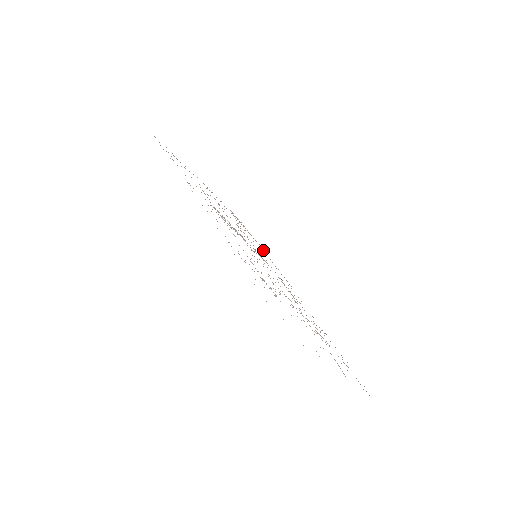
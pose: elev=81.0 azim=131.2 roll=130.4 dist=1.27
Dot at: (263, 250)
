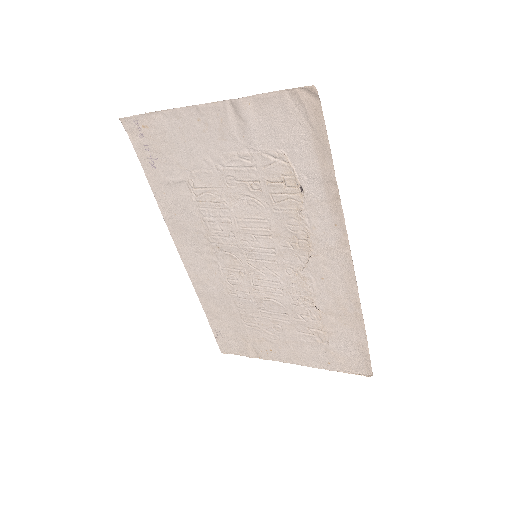
Dot at: (357, 326)
